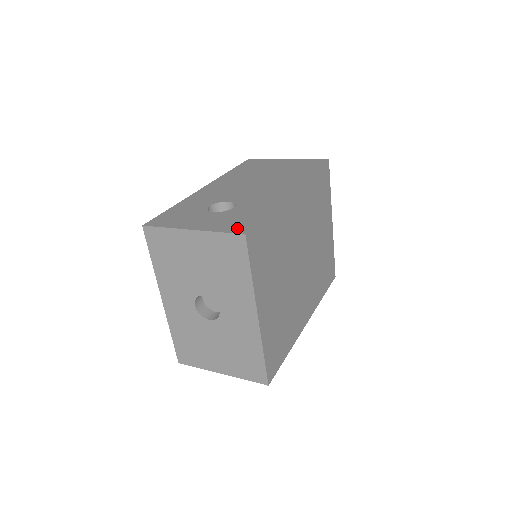
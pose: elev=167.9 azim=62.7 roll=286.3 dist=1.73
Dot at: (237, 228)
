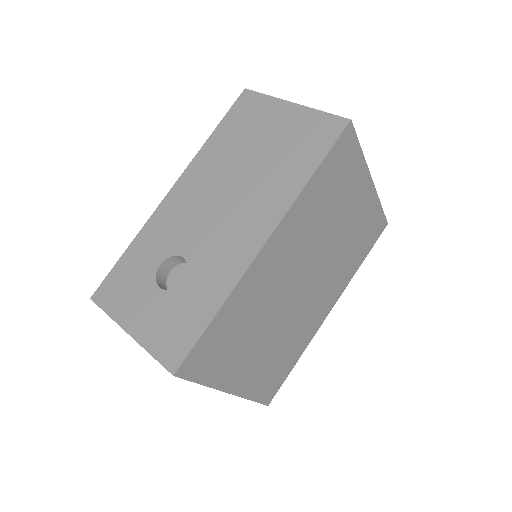
Dot at: (170, 353)
